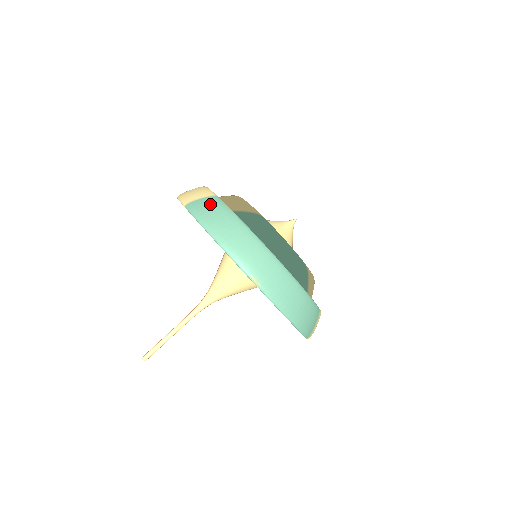
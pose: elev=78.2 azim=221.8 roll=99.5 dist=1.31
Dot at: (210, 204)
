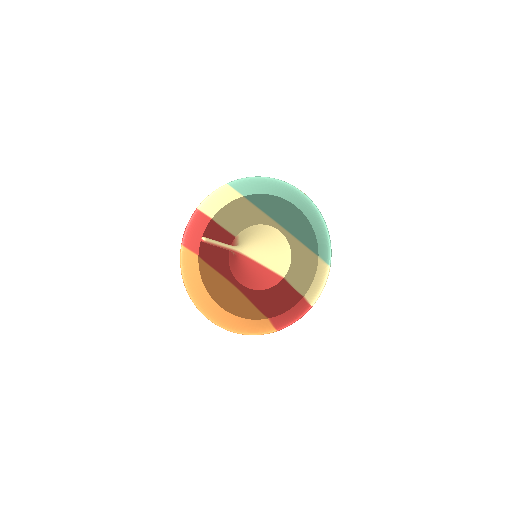
Dot at: occluded
